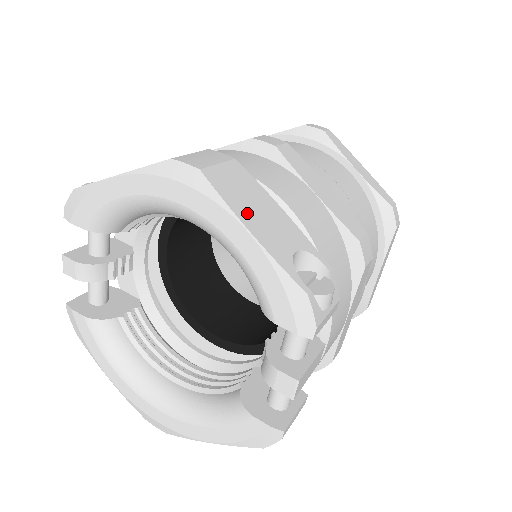
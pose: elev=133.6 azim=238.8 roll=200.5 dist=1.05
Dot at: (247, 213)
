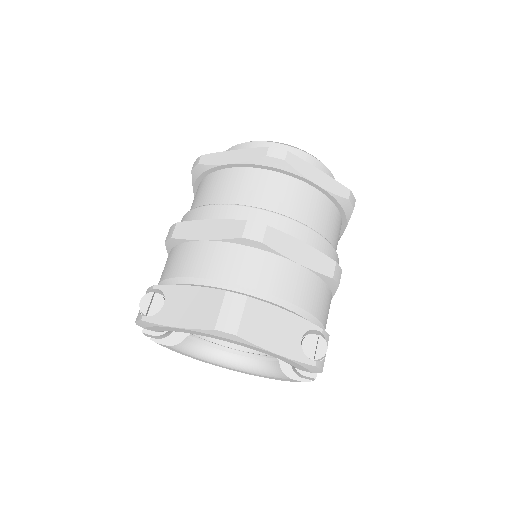
Dot at: (270, 340)
